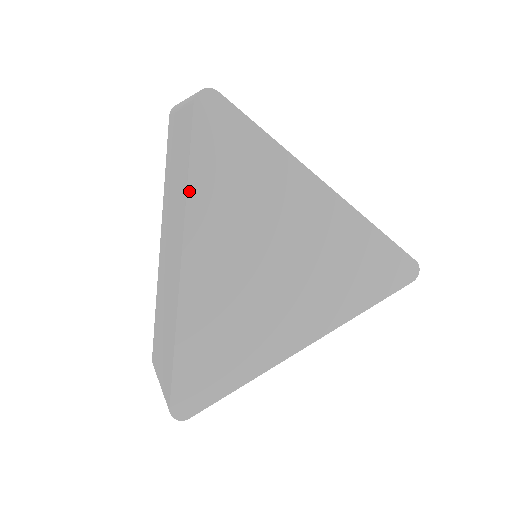
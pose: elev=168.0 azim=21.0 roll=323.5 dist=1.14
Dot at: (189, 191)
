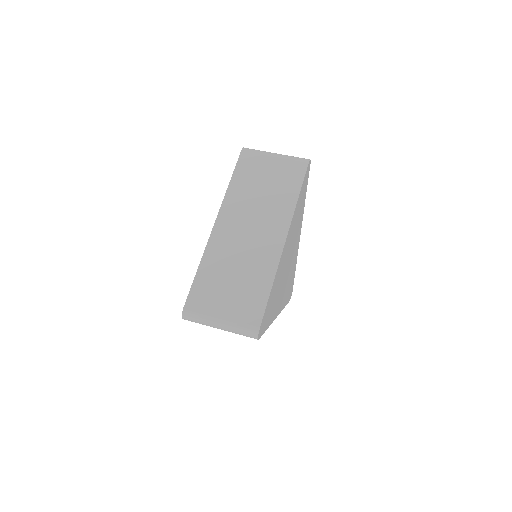
Dot at: occluded
